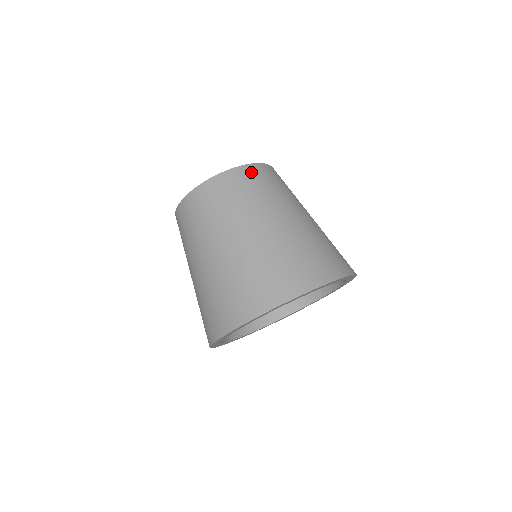
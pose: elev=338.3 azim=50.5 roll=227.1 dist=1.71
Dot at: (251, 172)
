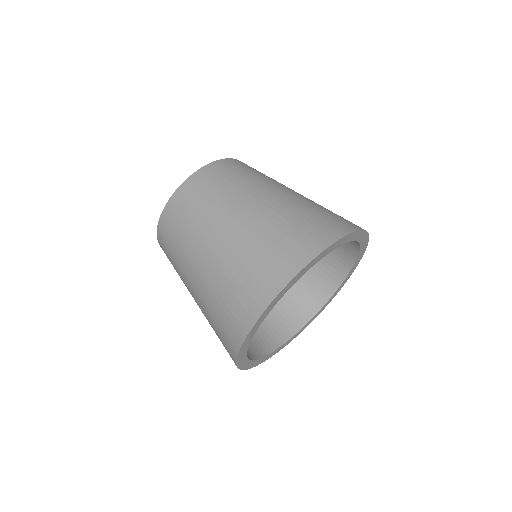
Dot at: (200, 178)
